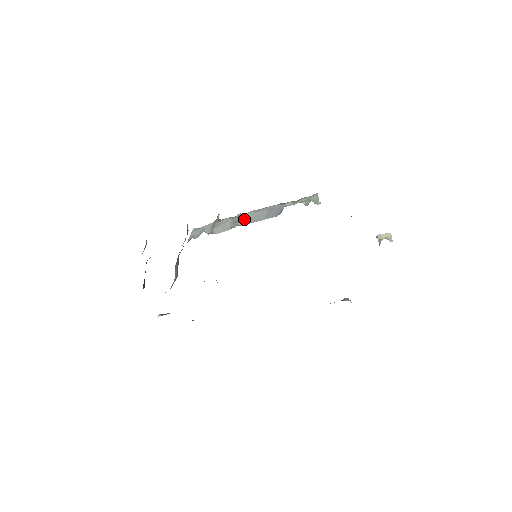
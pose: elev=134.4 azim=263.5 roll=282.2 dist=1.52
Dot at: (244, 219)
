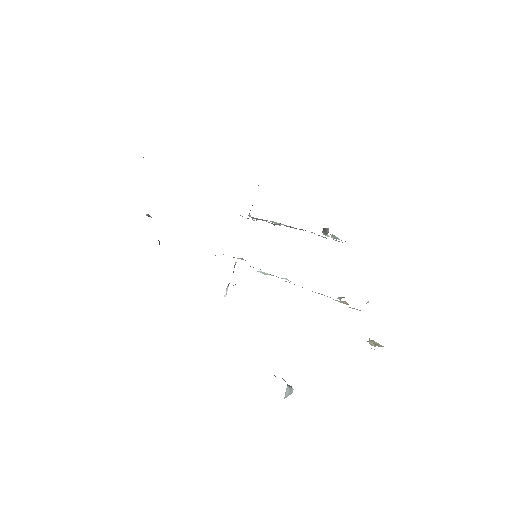
Dot at: (281, 224)
